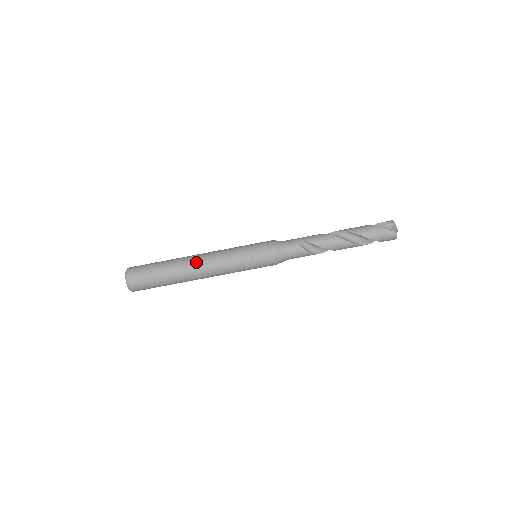
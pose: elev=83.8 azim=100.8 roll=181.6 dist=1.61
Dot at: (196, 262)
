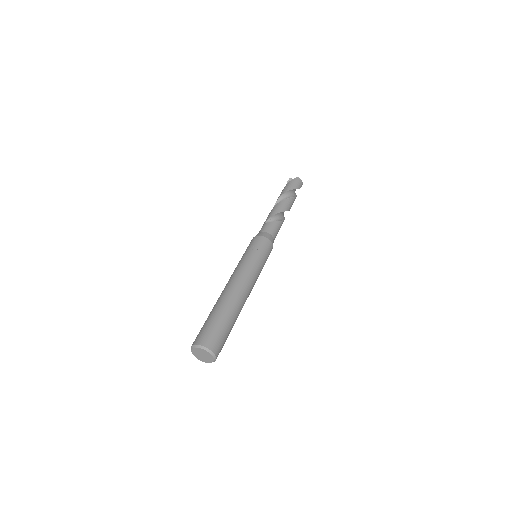
Dot at: (228, 287)
